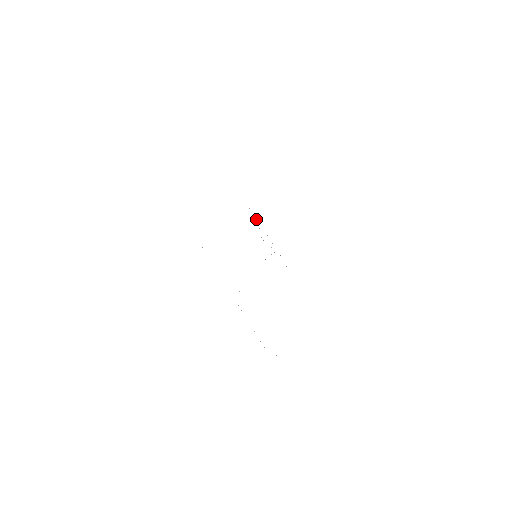
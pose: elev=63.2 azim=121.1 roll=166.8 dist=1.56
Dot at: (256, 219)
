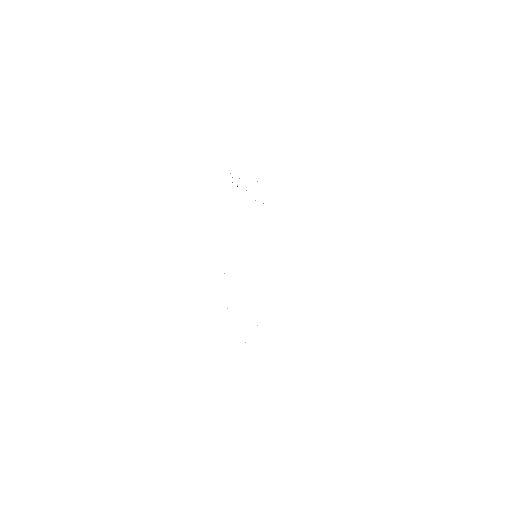
Dot at: occluded
